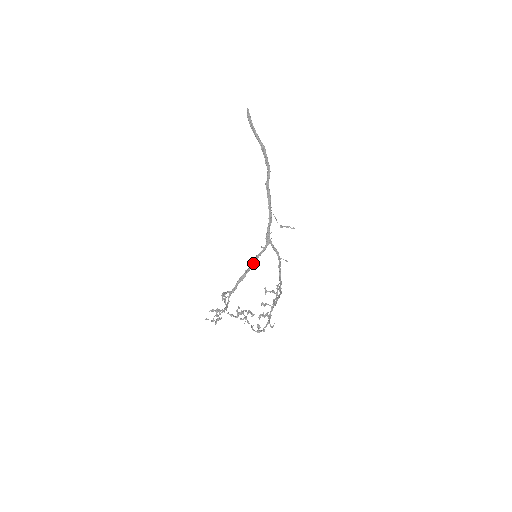
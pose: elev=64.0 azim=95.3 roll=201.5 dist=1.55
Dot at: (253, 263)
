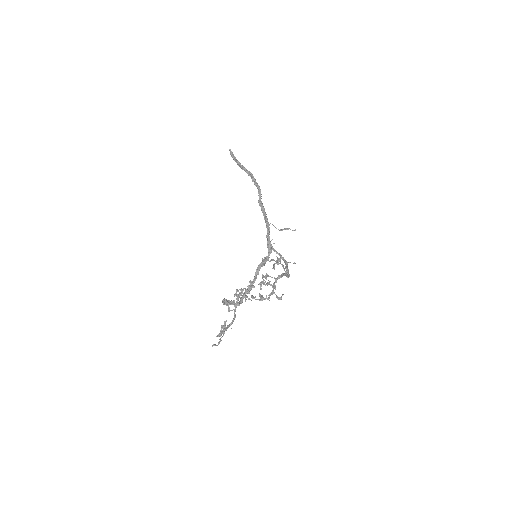
Dot at: (257, 272)
